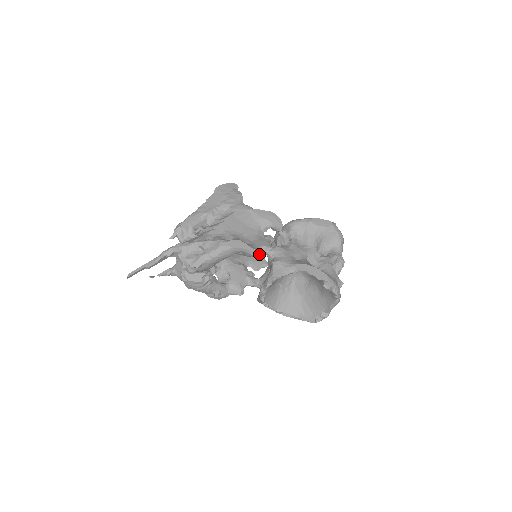
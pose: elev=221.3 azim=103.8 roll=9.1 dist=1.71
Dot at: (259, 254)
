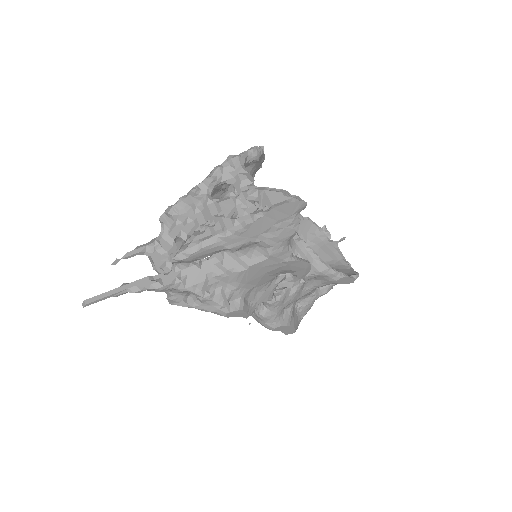
Dot at: occluded
